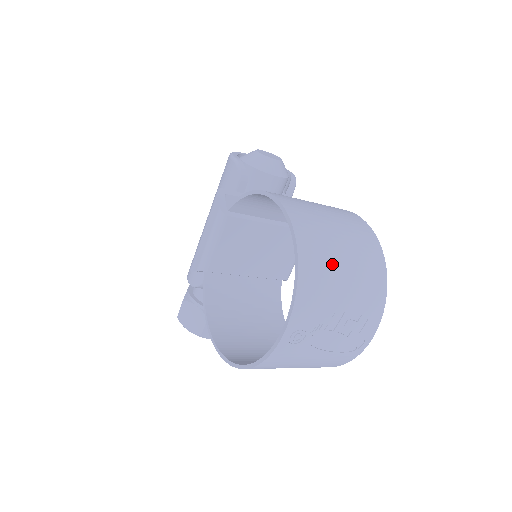
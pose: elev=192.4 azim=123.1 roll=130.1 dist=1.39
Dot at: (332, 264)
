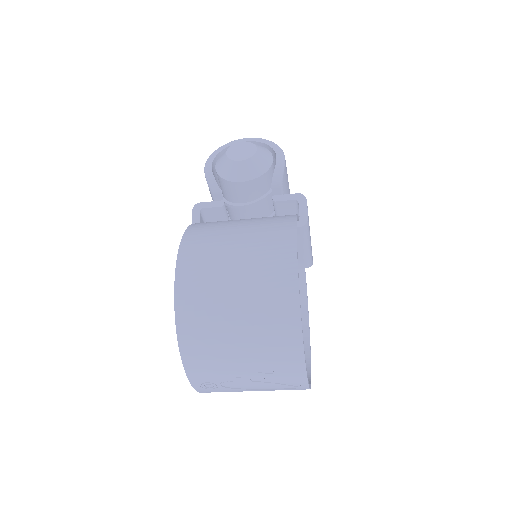
Dot at: (219, 329)
